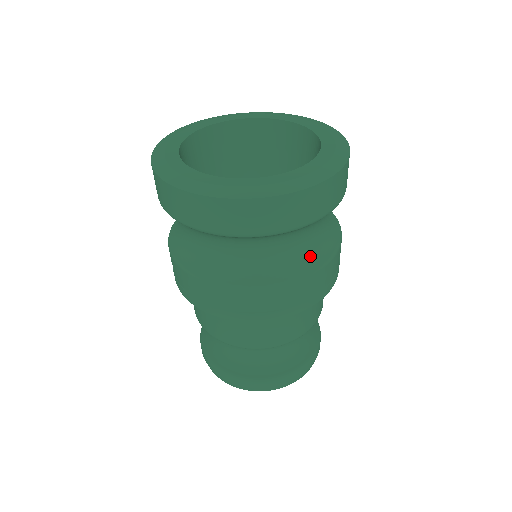
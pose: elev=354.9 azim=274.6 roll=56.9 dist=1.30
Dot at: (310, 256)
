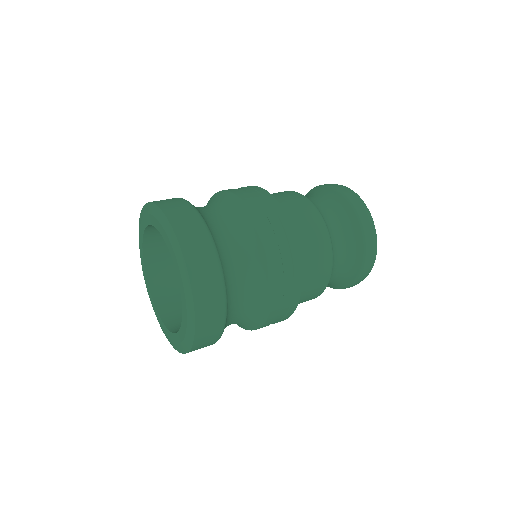
Dot at: (245, 324)
